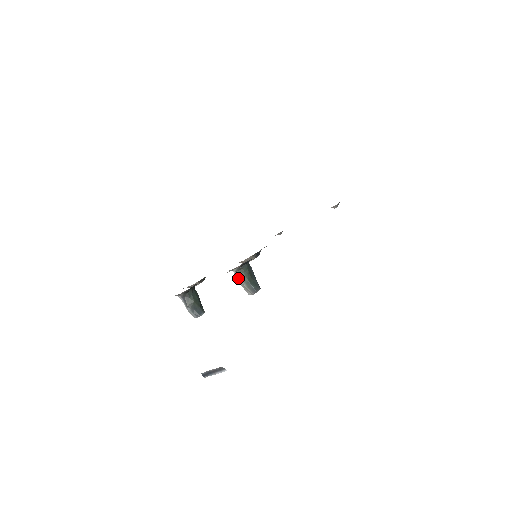
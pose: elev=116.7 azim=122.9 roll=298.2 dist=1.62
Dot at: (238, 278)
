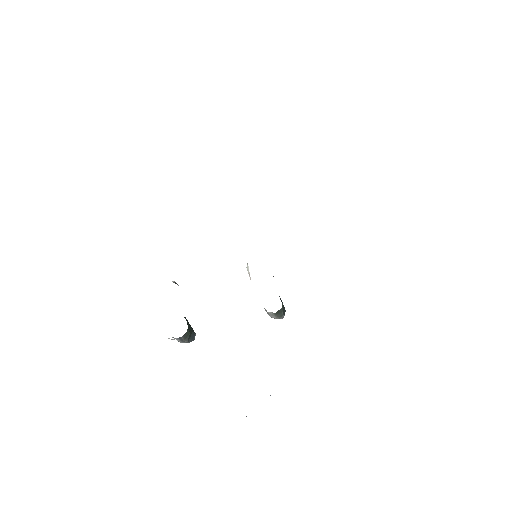
Dot at: (272, 315)
